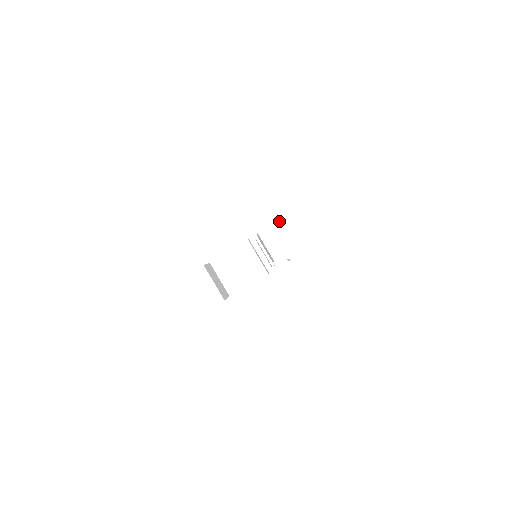
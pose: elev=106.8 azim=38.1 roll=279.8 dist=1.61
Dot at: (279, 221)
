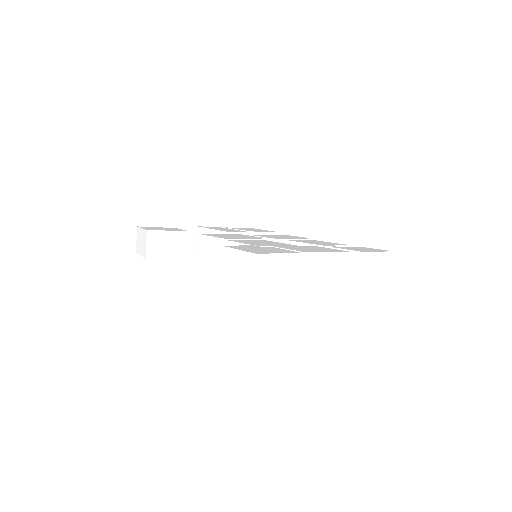
Dot at: (384, 252)
